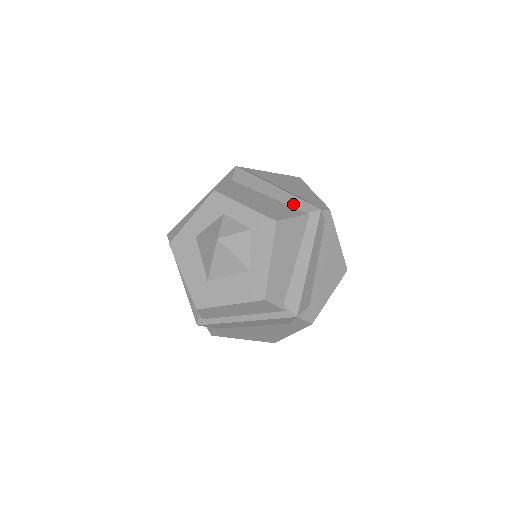
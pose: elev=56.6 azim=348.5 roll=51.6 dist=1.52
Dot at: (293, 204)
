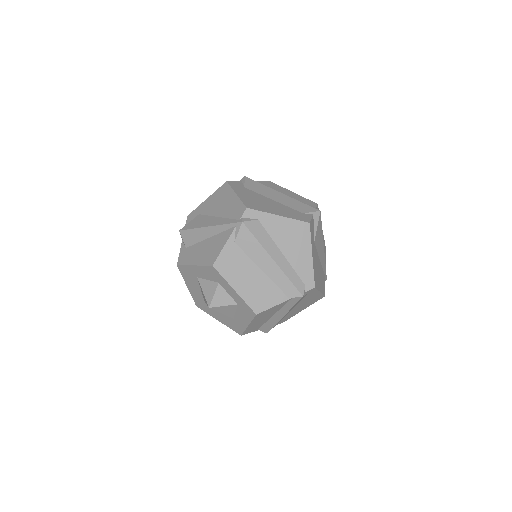
Dot at: (281, 285)
